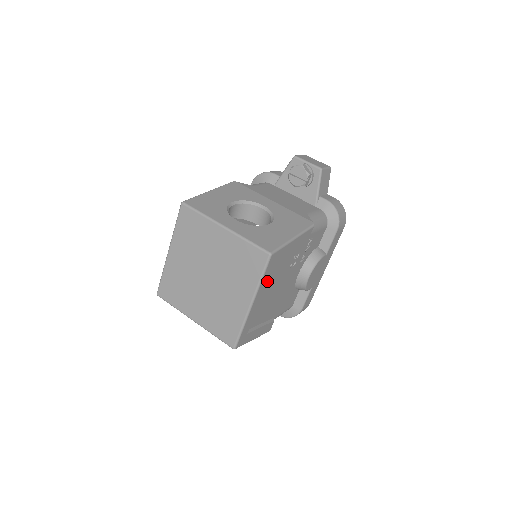
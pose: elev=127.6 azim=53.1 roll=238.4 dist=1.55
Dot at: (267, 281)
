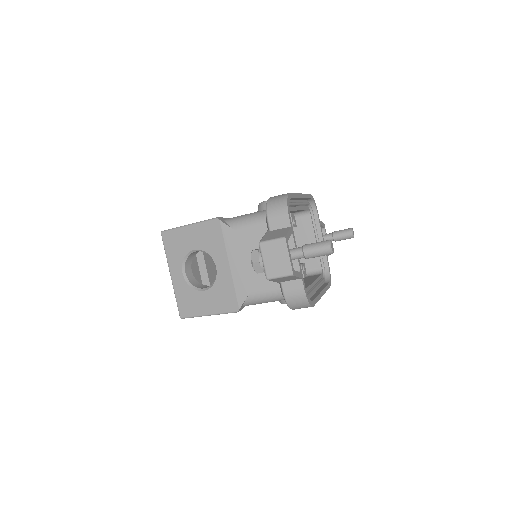
Dot at: occluded
